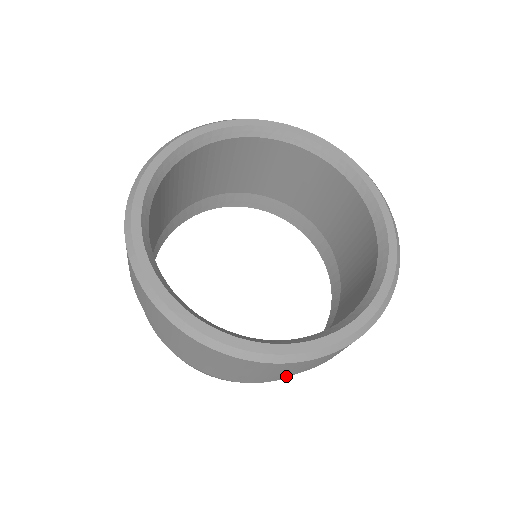
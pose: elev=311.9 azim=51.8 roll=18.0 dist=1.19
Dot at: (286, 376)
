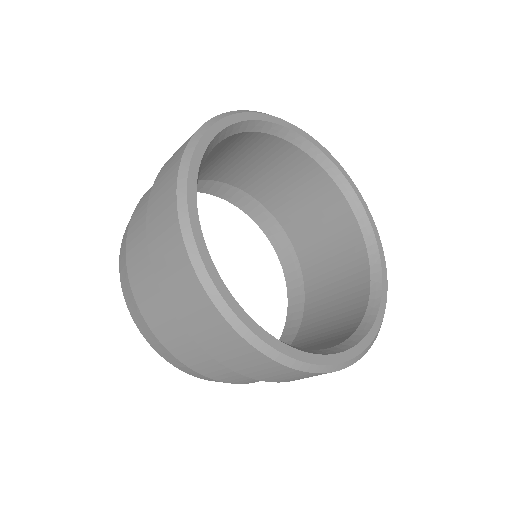
Dot at: occluded
